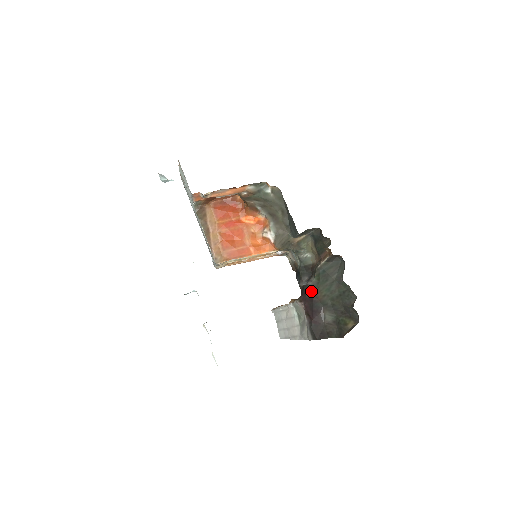
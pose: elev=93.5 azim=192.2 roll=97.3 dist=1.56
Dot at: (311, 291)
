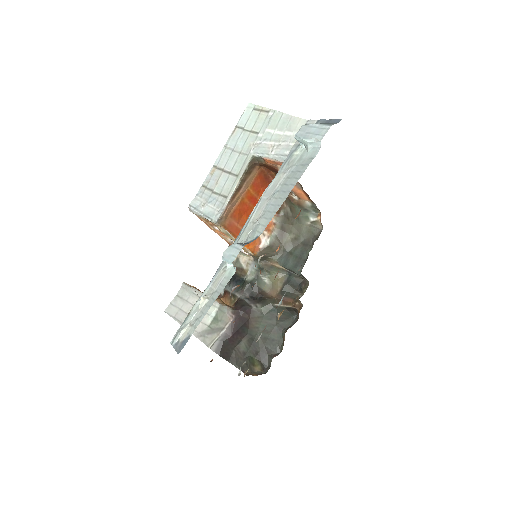
Dot at: (250, 314)
